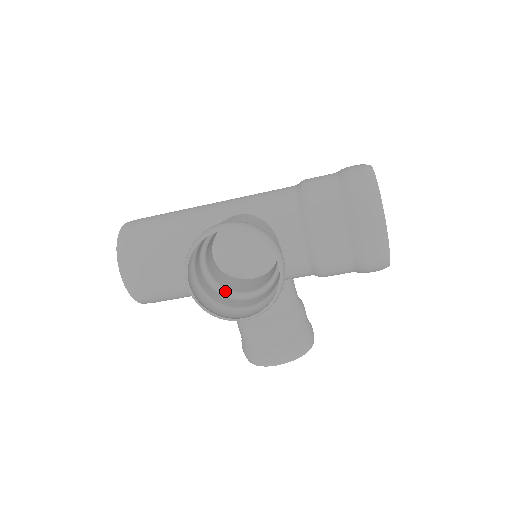
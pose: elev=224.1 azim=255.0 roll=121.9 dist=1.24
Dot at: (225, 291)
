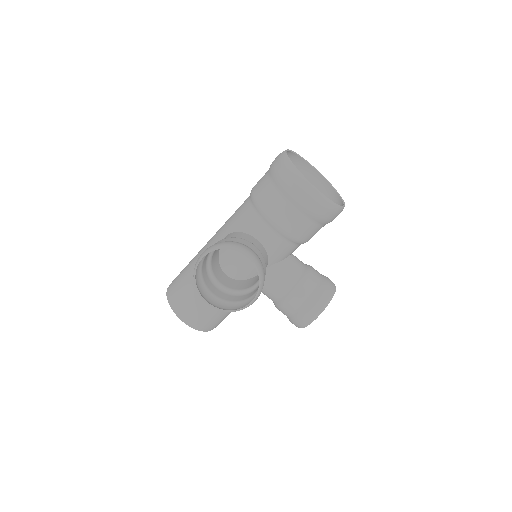
Dot at: (241, 292)
